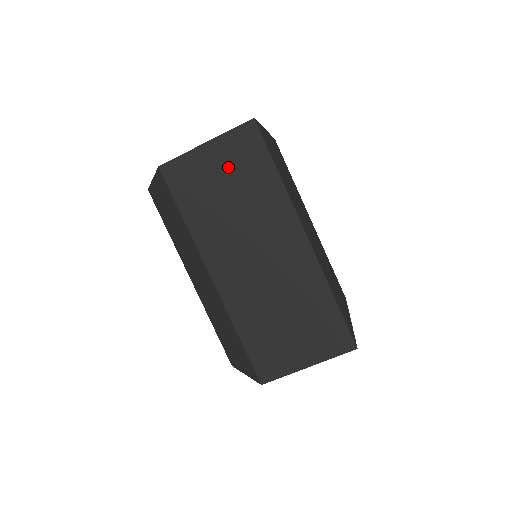
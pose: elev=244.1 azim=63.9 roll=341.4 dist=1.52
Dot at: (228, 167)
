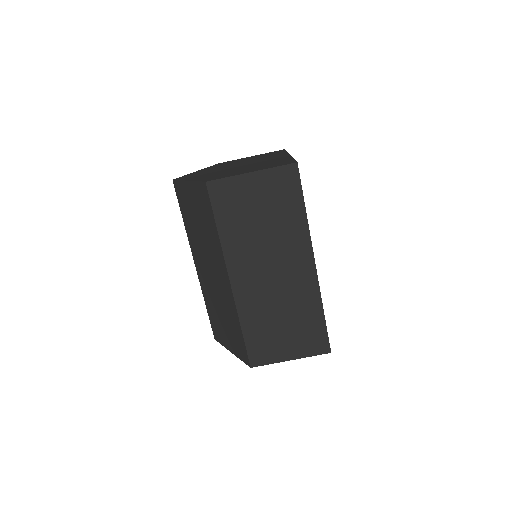
Dot at: (266, 196)
